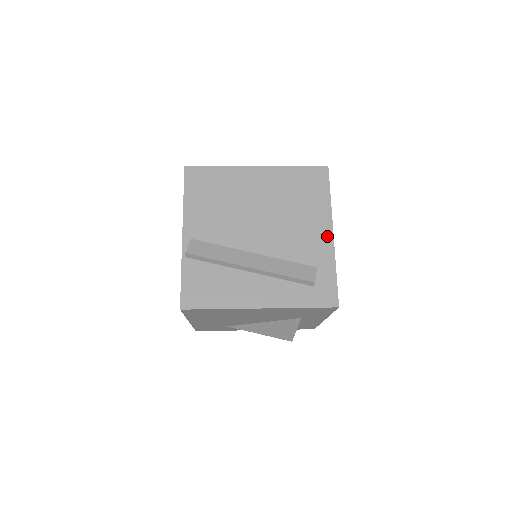
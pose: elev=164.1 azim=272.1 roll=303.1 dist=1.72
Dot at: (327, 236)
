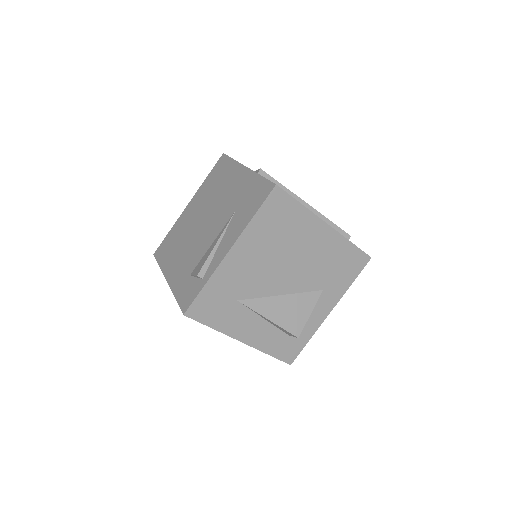
Dot at: occluded
